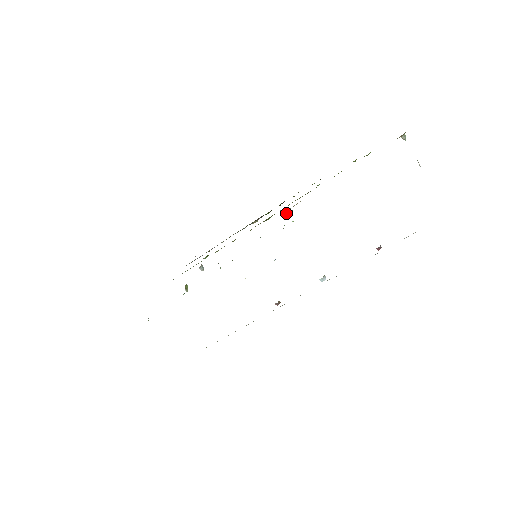
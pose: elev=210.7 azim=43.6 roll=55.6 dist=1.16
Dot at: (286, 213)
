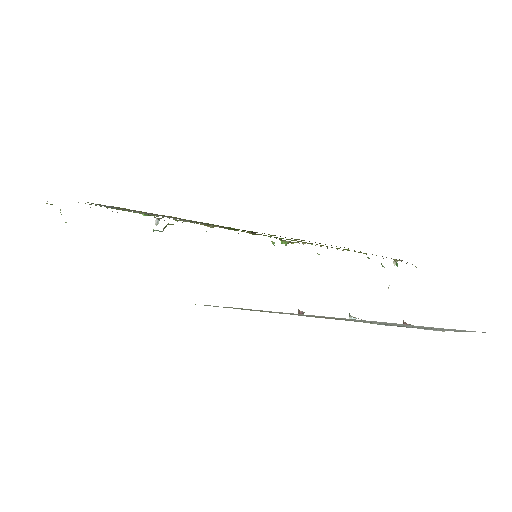
Dot at: (288, 243)
